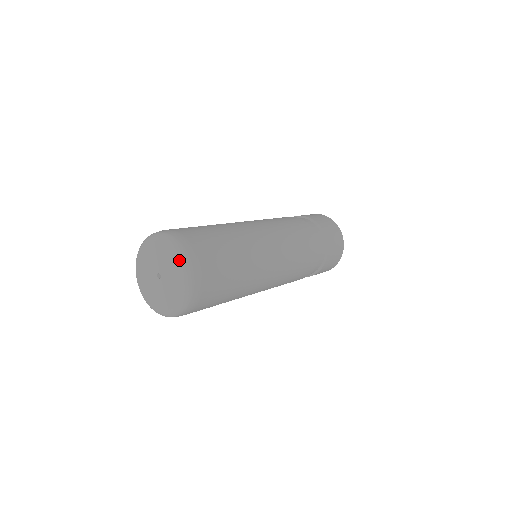
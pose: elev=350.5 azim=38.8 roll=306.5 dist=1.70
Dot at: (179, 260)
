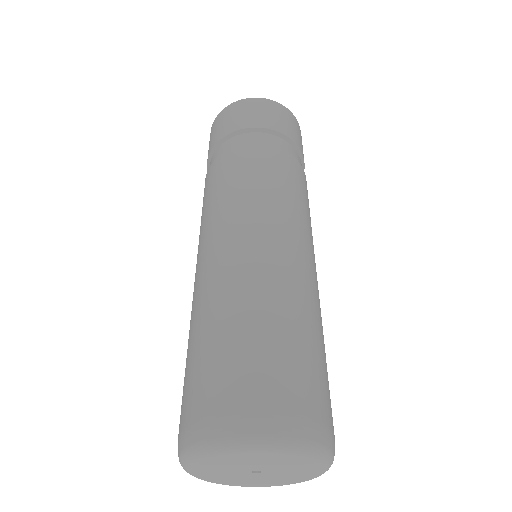
Dot at: (321, 474)
